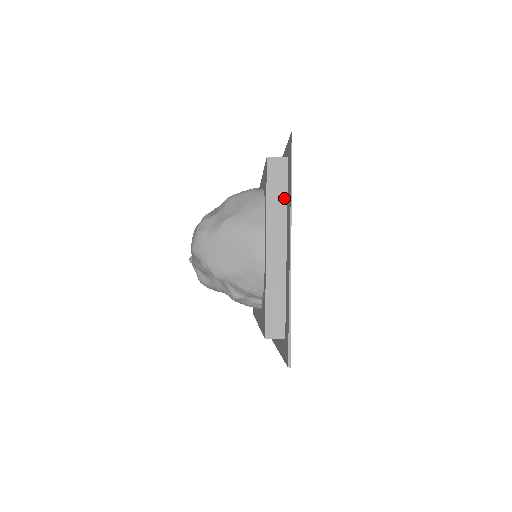
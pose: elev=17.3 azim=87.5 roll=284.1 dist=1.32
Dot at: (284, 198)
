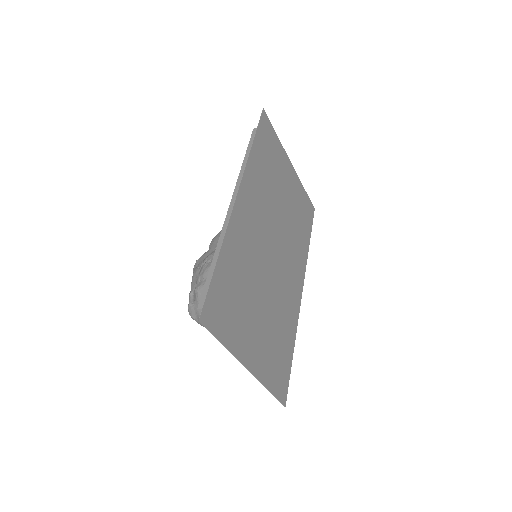
Dot at: (229, 328)
